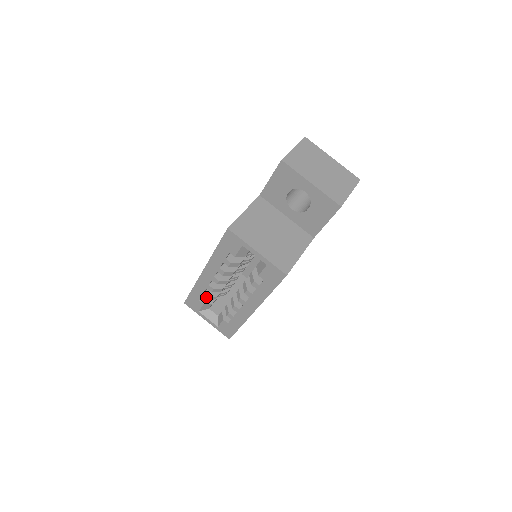
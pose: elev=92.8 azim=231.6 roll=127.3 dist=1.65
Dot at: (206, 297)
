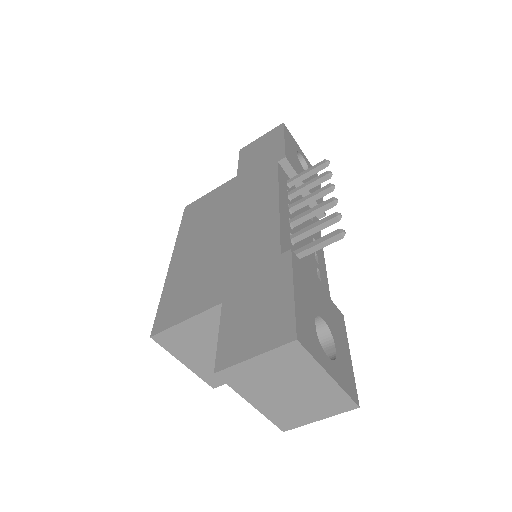
Dot at: occluded
